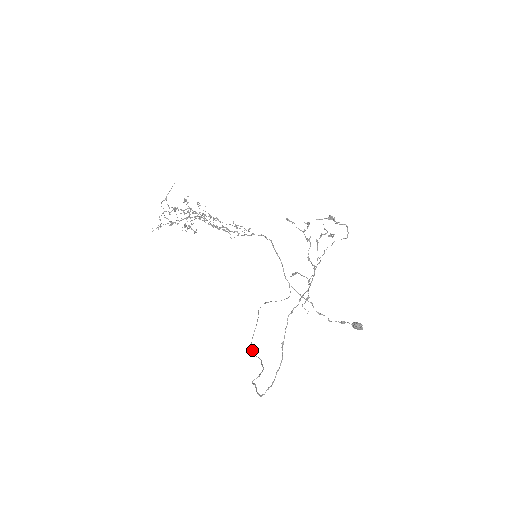
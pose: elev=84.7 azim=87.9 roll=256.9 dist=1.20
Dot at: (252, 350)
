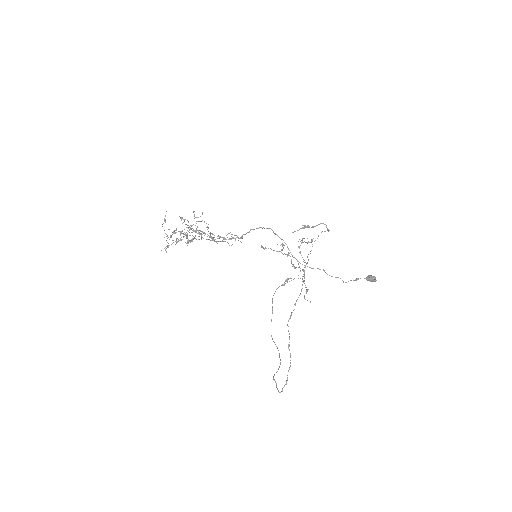
Dot at: (272, 339)
